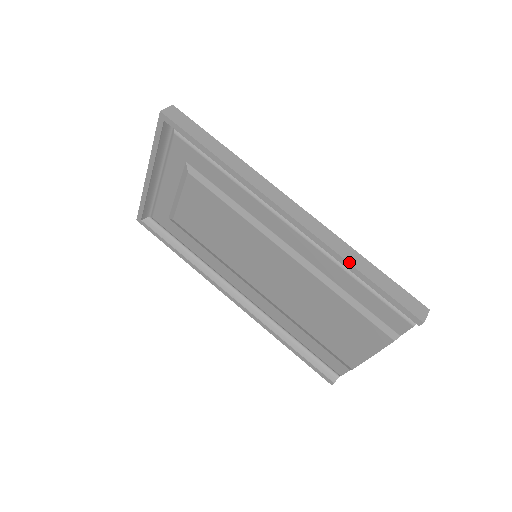
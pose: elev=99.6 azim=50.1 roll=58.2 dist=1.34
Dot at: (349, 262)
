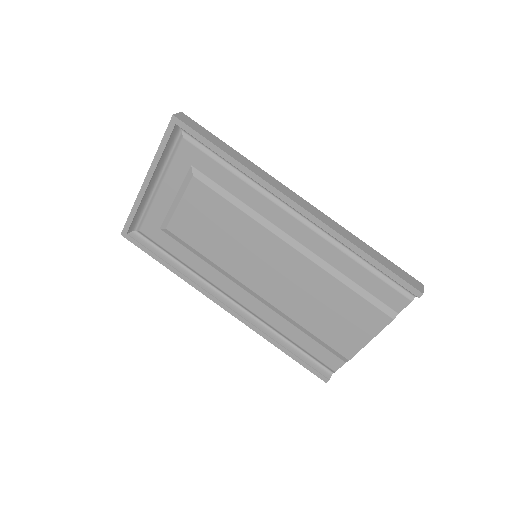
Dot at: (356, 245)
